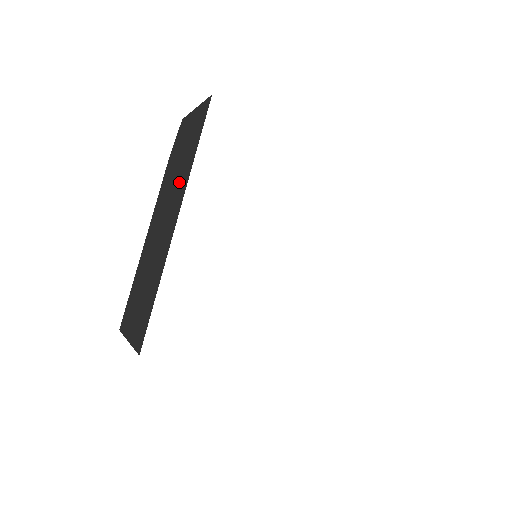
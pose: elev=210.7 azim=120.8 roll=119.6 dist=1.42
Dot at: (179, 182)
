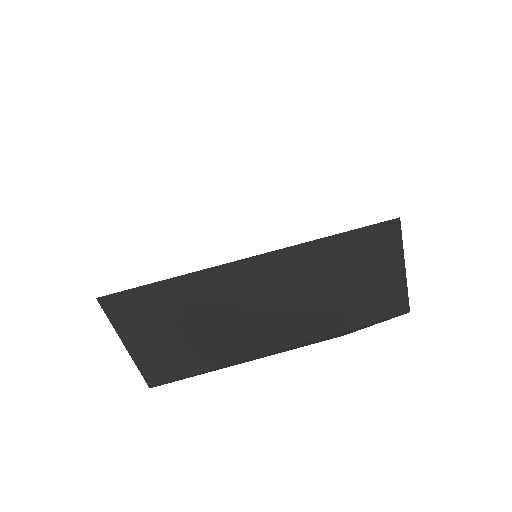
Dot at: occluded
